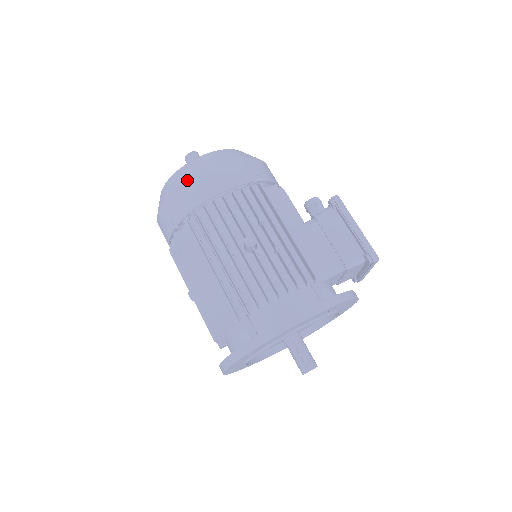
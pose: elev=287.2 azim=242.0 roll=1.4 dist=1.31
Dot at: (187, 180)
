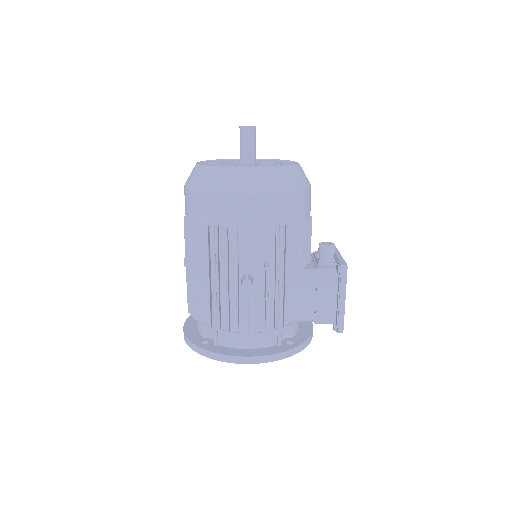
Dot at: (222, 195)
